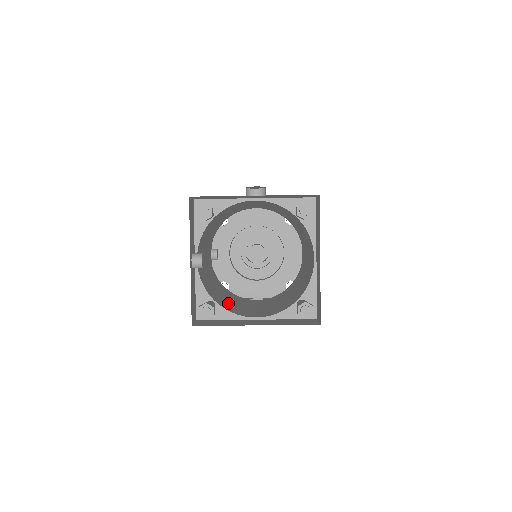
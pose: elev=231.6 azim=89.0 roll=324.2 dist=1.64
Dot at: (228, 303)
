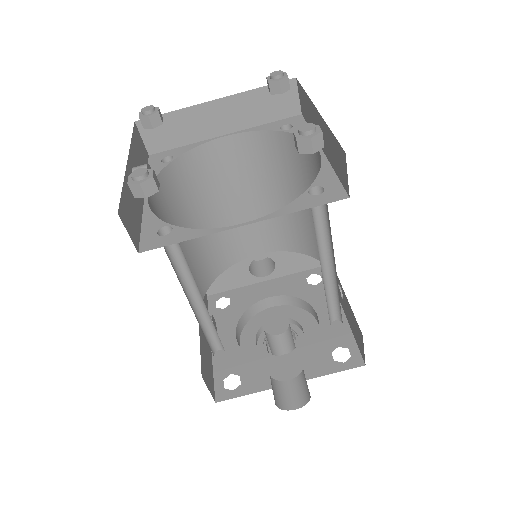
Dot at: occluded
